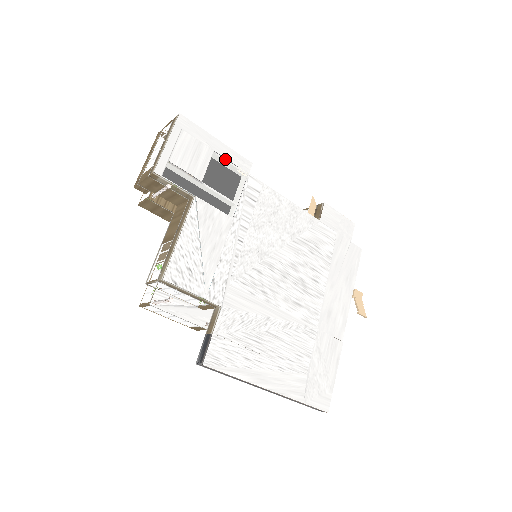
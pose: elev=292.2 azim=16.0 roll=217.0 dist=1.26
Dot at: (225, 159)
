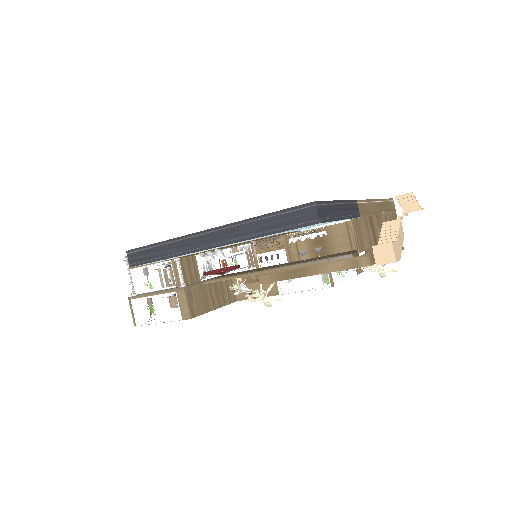
Dot at: occluded
